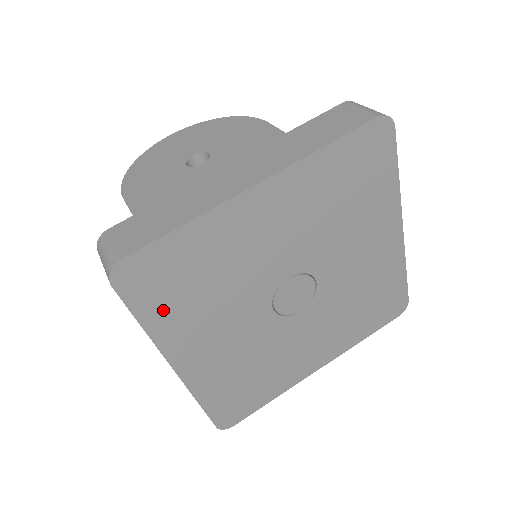
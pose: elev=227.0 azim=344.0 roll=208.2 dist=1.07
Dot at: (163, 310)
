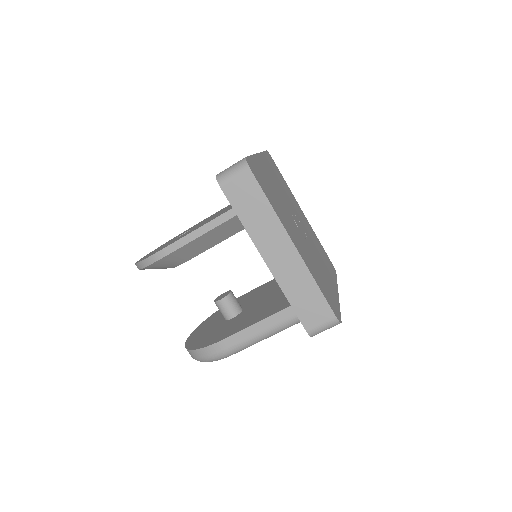
Dot at: (270, 198)
